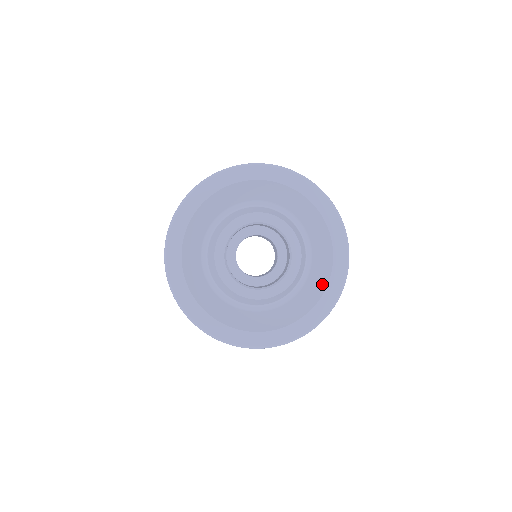
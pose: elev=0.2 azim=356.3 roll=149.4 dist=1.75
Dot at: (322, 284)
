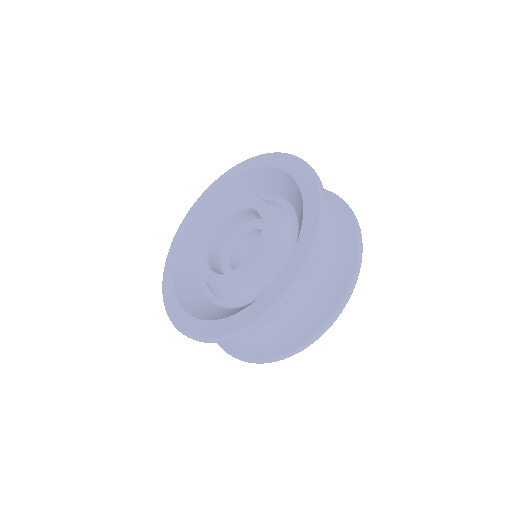
Dot at: (290, 182)
